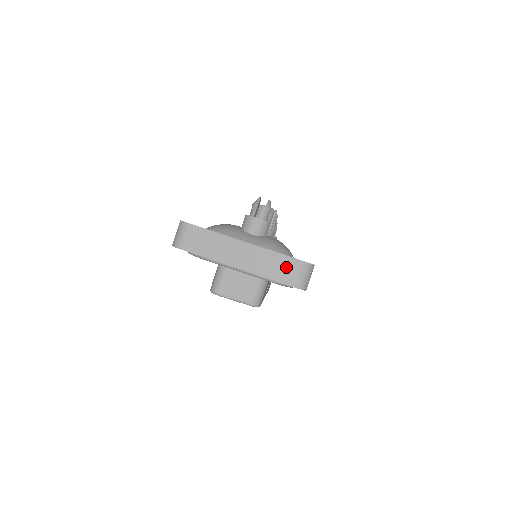
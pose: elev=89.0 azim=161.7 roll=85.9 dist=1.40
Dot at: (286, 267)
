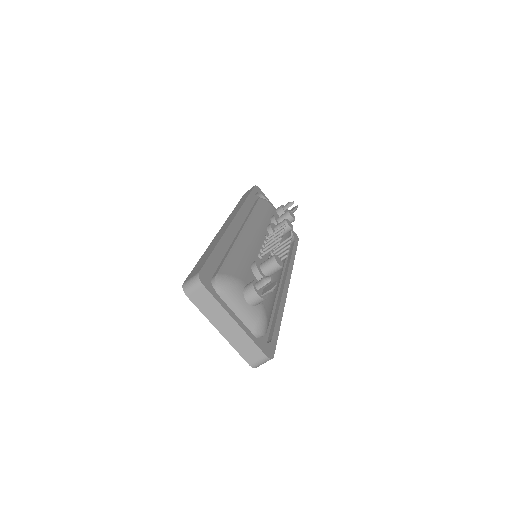
Dot at: (252, 352)
